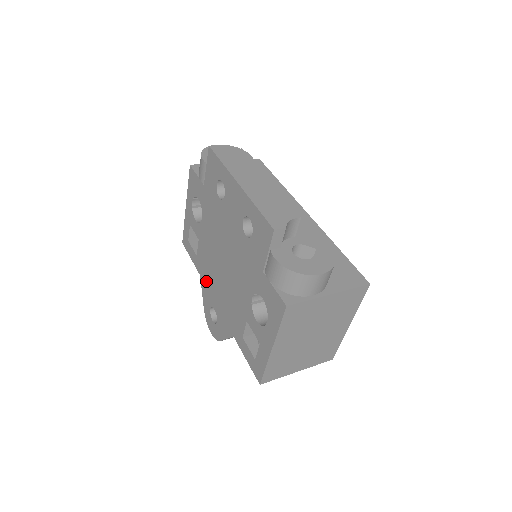
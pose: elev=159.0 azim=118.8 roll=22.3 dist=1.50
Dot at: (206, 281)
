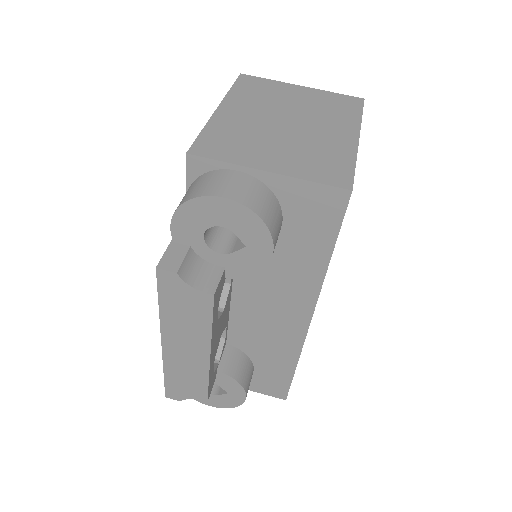
Dot at: occluded
